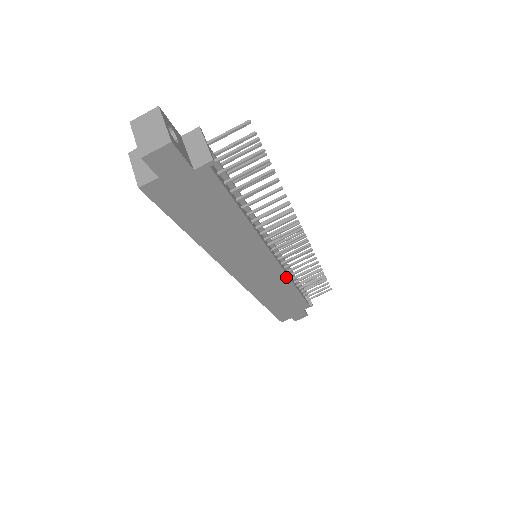
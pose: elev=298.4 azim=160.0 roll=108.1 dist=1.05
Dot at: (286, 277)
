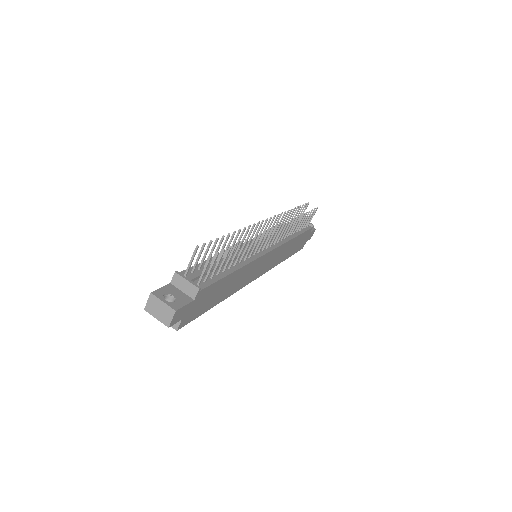
Dot at: (283, 245)
